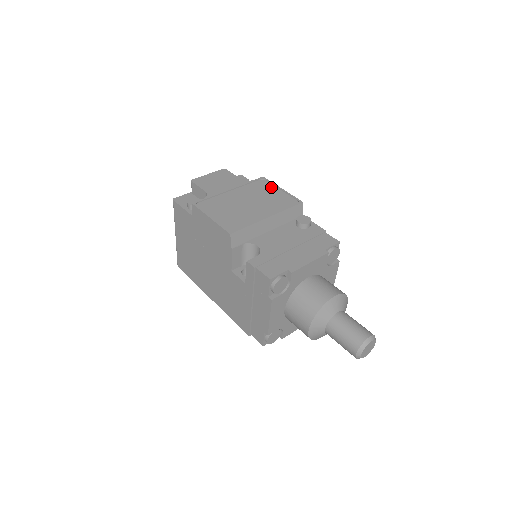
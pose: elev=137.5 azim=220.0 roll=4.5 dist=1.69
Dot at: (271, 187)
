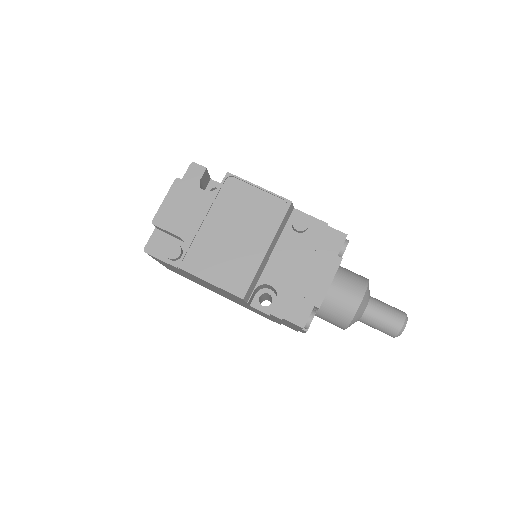
Dot at: (245, 188)
